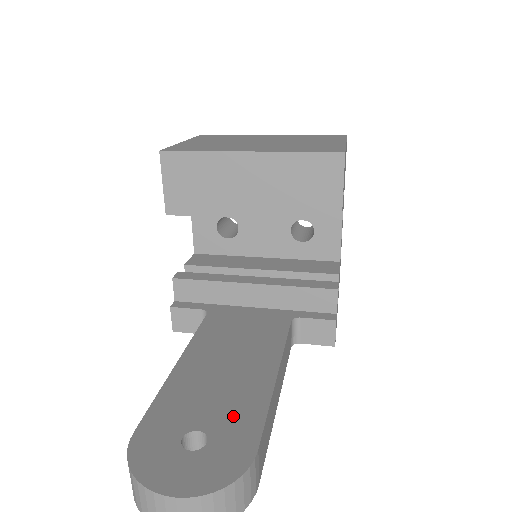
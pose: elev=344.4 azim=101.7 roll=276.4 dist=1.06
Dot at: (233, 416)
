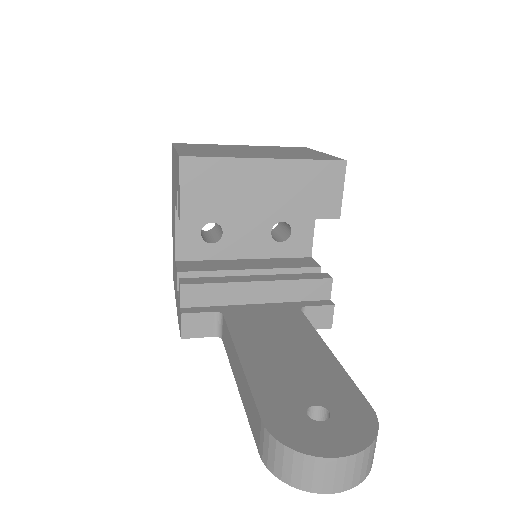
Dot at: (330, 388)
